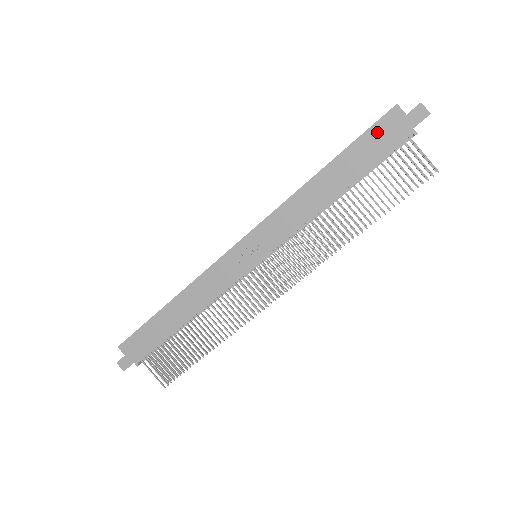
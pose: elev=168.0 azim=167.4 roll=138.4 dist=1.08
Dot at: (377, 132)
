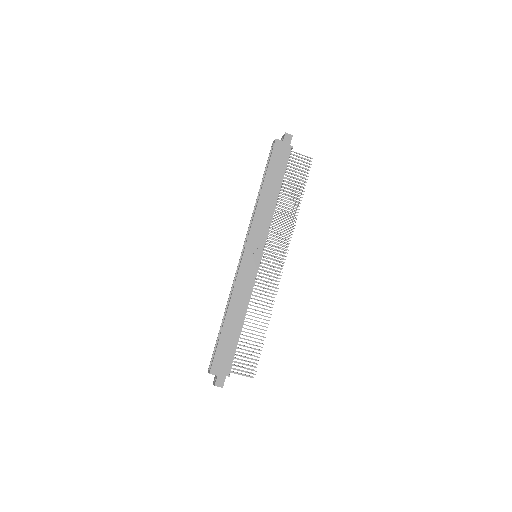
Dot at: (276, 155)
